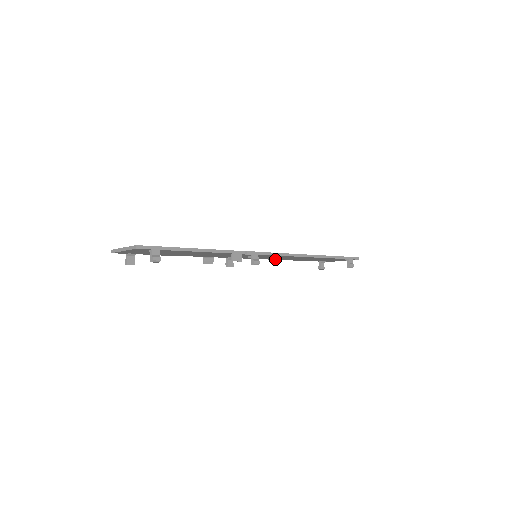
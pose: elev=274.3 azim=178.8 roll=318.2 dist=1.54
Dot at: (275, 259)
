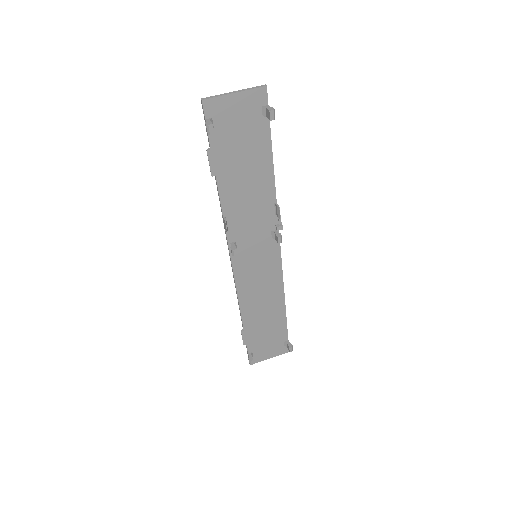
Dot at: (242, 299)
